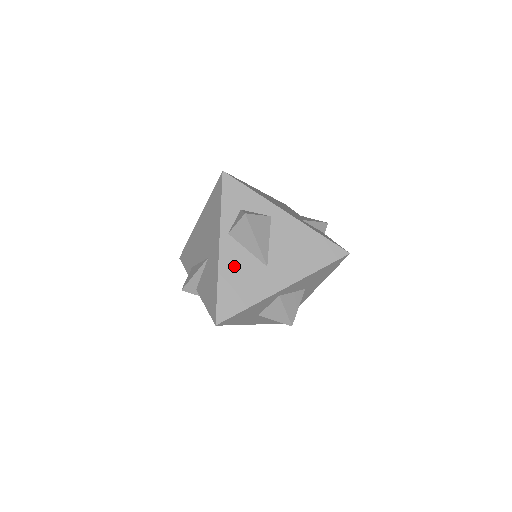
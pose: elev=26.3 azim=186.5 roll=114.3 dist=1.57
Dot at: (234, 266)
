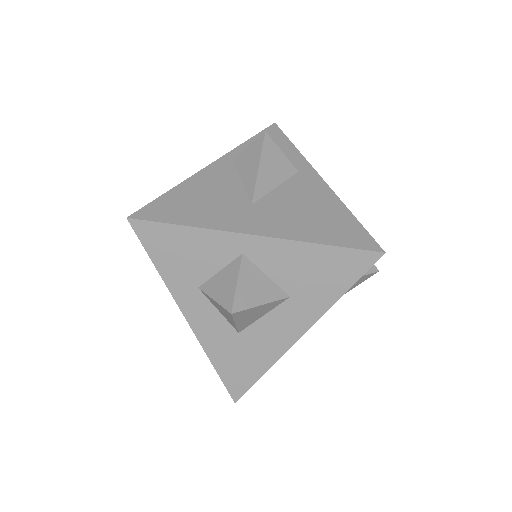
Dot at: (211, 184)
